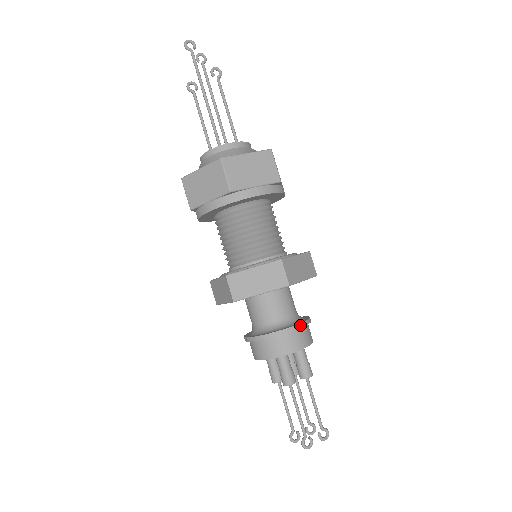
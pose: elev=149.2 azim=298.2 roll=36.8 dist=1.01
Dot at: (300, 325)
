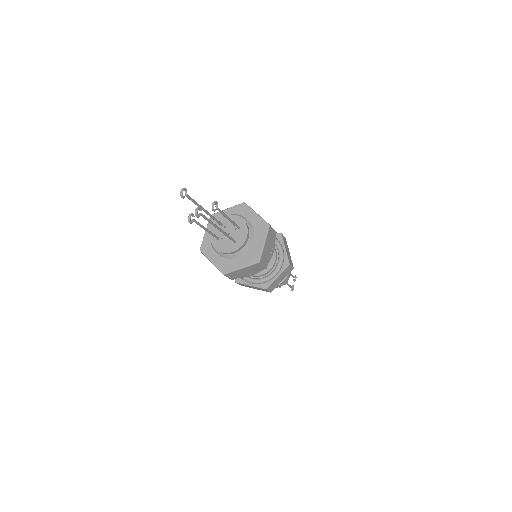
Dot at: occluded
